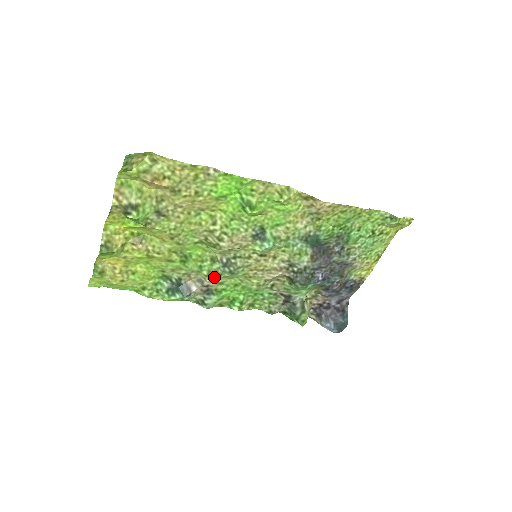
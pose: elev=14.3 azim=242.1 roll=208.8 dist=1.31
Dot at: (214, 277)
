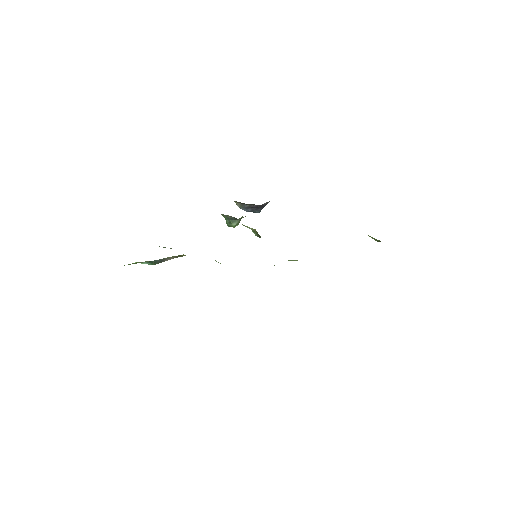
Dot at: occluded
